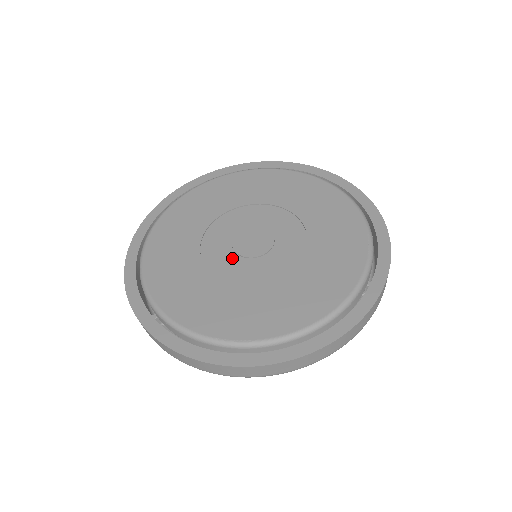
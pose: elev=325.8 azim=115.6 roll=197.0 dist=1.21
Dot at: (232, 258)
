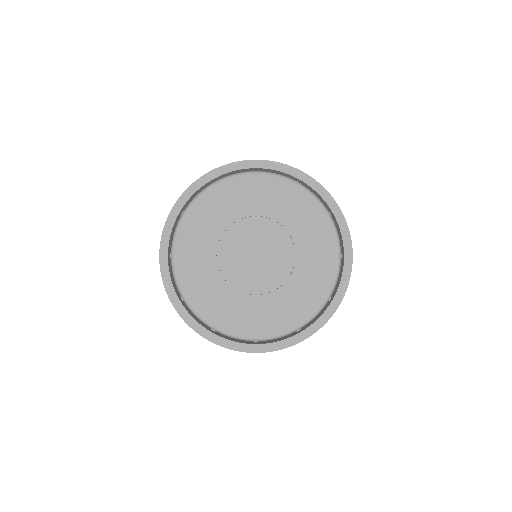
Dot at: (248, 275)
